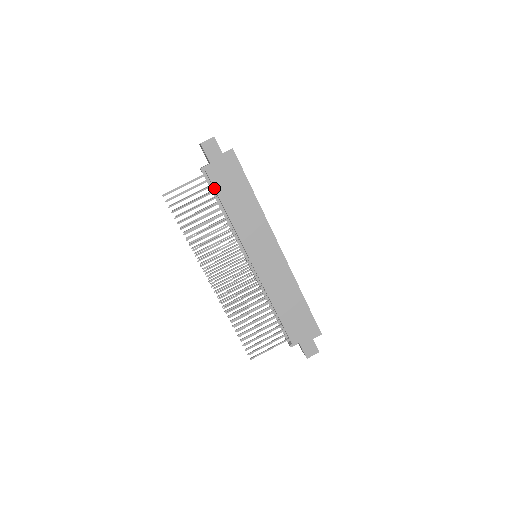
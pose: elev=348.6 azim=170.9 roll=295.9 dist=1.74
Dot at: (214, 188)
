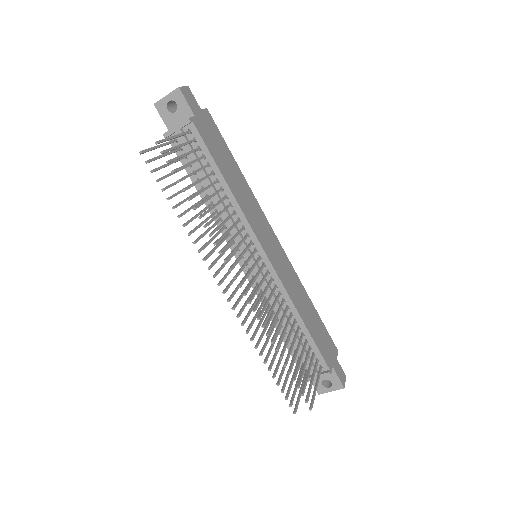
Dot at: (207, 148)
